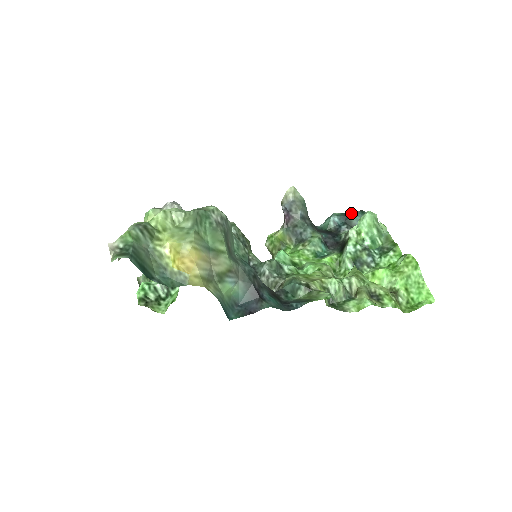
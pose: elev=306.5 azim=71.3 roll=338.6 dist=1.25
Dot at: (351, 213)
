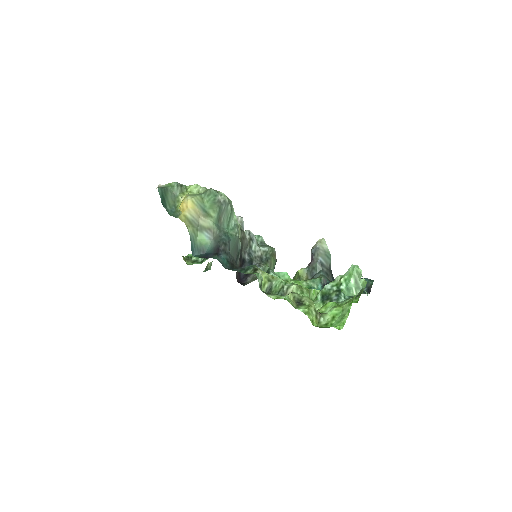
Dot at: occluded
